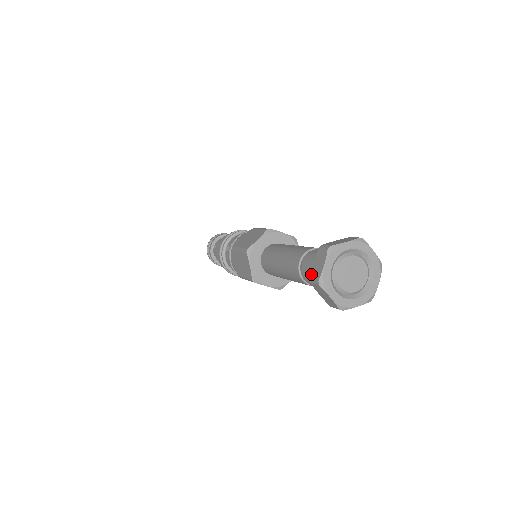
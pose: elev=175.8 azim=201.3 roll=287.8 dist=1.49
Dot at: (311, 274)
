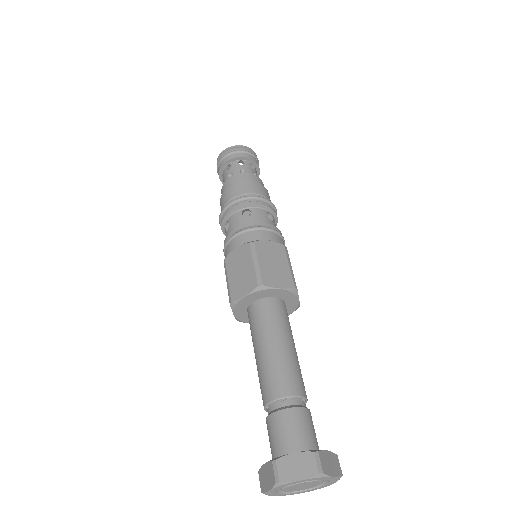
Dot at: occluded
